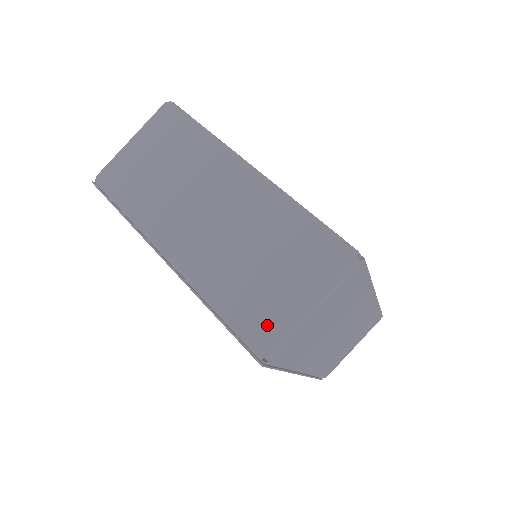
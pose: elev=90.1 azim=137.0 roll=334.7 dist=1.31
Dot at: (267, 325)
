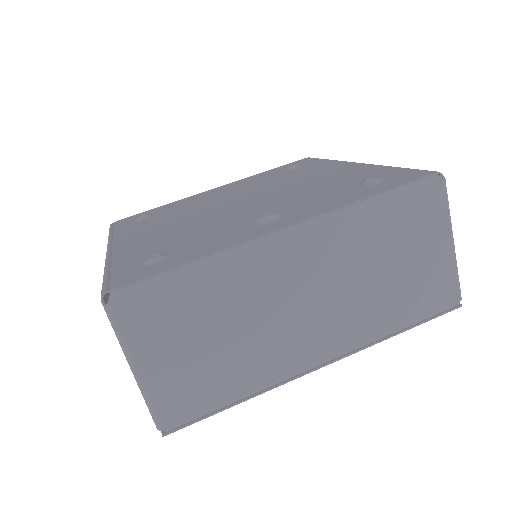
Dot at: (441, 288)
